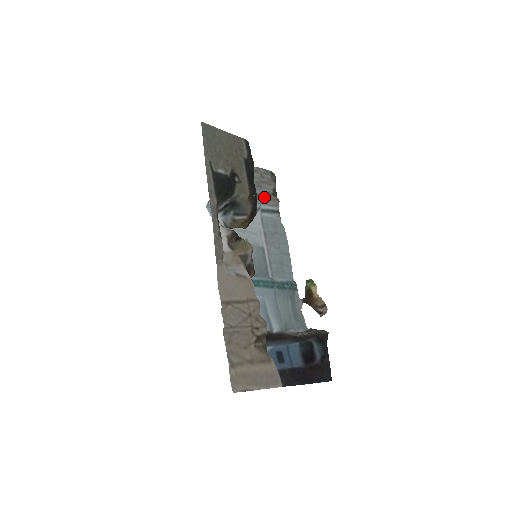
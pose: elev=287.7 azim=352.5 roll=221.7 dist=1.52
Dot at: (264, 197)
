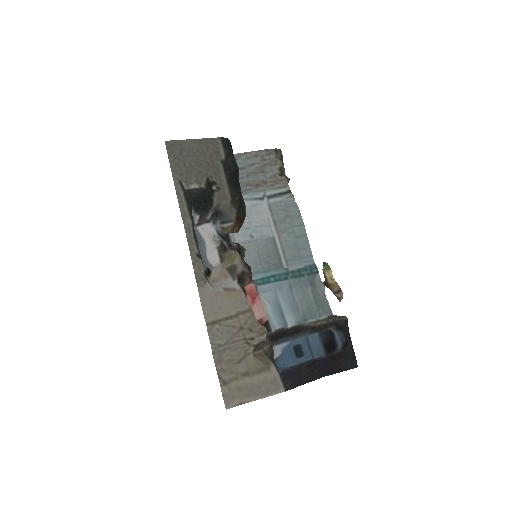
Dot at: (268, 182)
